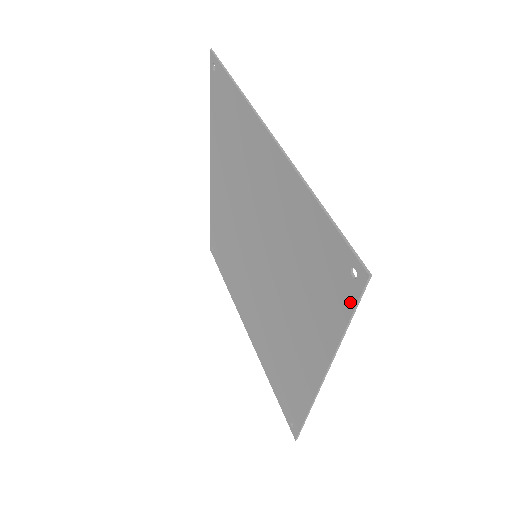
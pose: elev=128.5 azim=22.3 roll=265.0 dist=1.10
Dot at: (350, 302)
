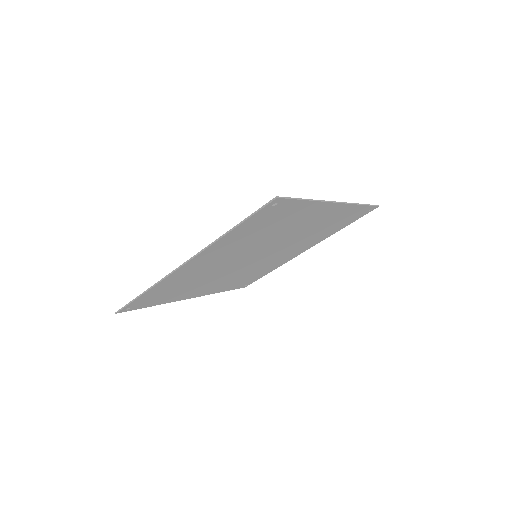
Dot at: (254, 214)
